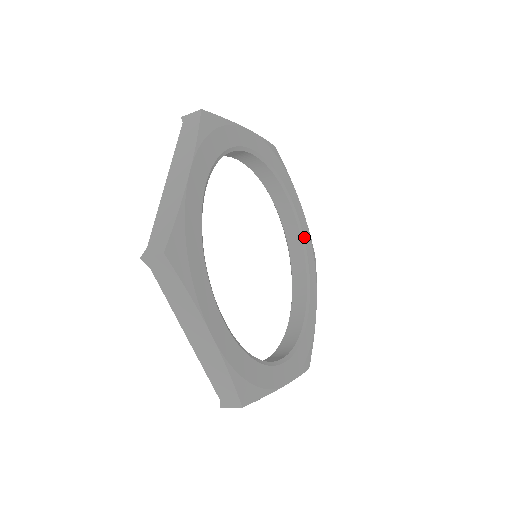
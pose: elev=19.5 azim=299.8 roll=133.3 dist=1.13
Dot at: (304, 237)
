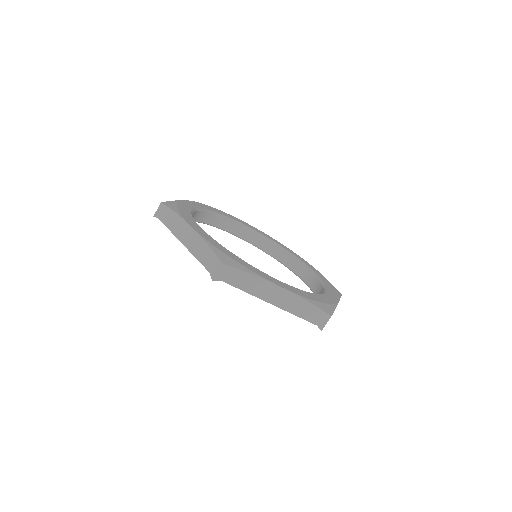
Dot at: (317, 275)
